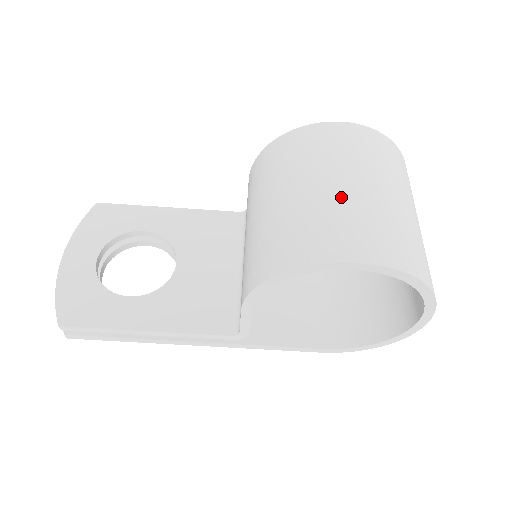
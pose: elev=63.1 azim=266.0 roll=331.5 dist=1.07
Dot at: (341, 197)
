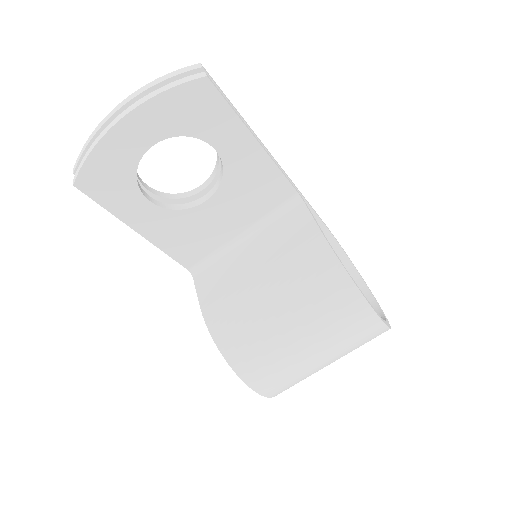
Dot at: (304, 364)
